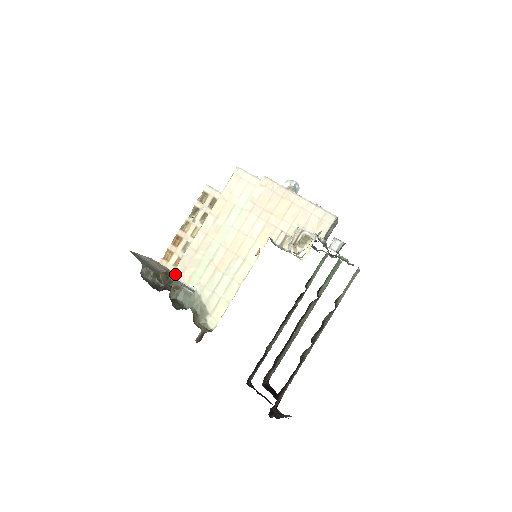
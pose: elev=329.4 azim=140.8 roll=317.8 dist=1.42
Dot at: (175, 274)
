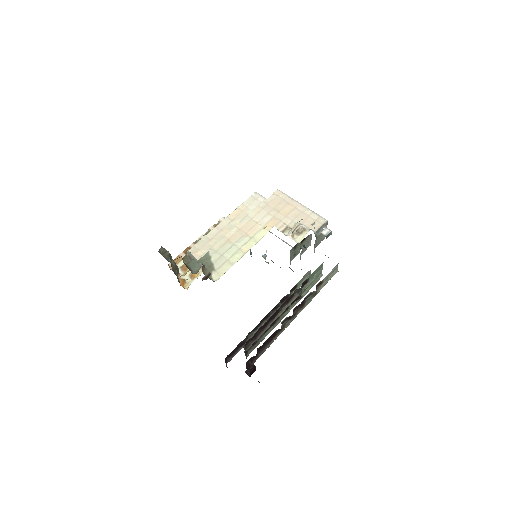
Dot at: occluded
